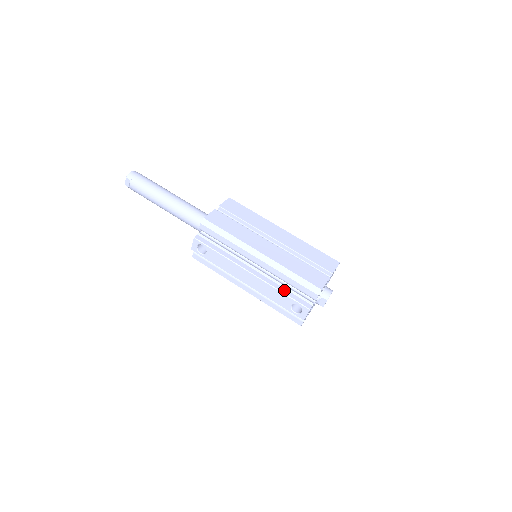
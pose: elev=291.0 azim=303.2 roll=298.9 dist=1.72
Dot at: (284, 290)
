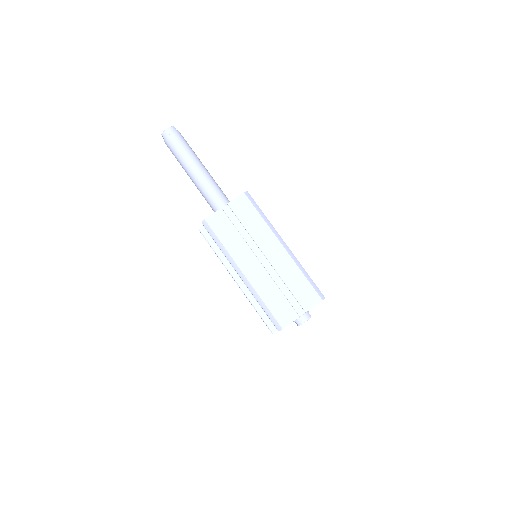
Dot at: (259, 308)
